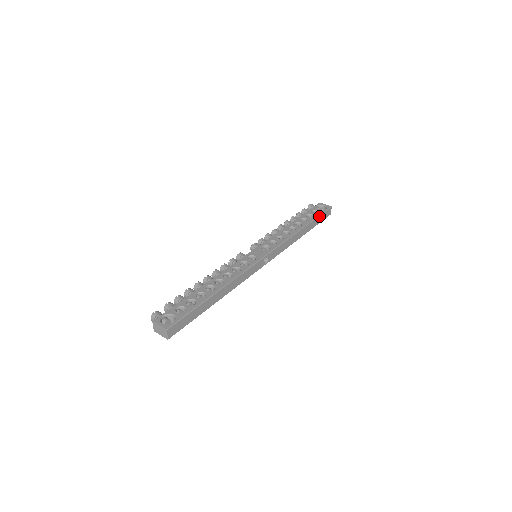
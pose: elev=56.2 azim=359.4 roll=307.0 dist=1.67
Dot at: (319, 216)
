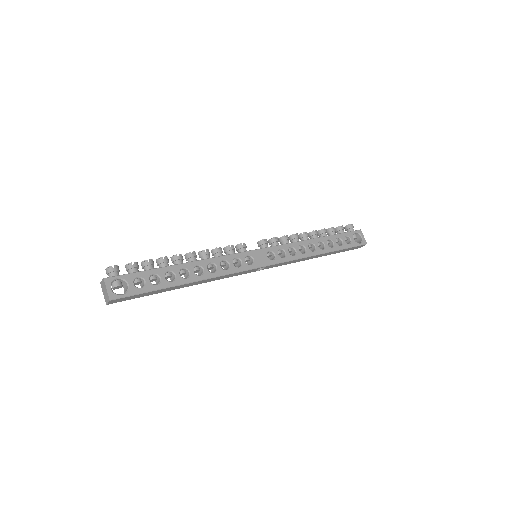
Dot at: (347, 248)
